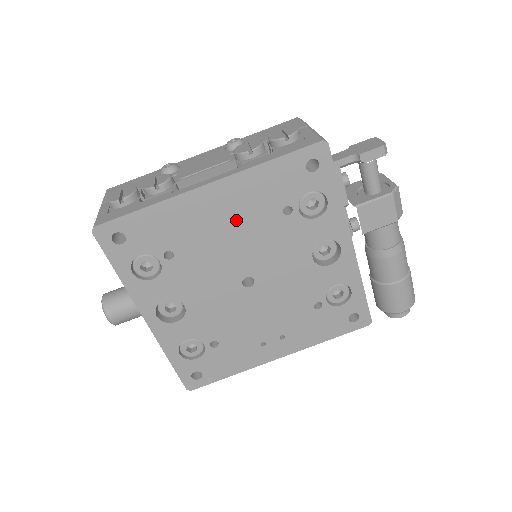
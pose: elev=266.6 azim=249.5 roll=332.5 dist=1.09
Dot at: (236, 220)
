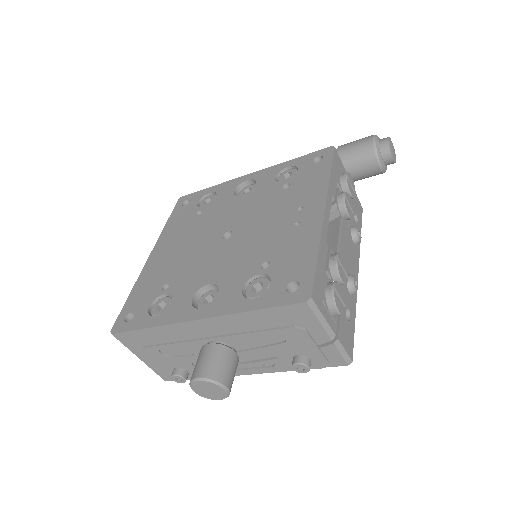
Dot at: (180, 242)
